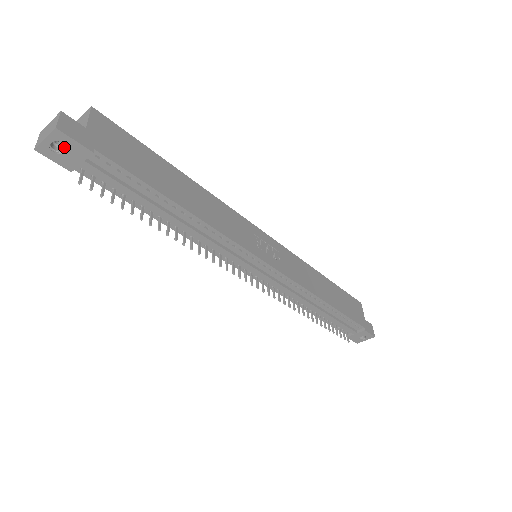
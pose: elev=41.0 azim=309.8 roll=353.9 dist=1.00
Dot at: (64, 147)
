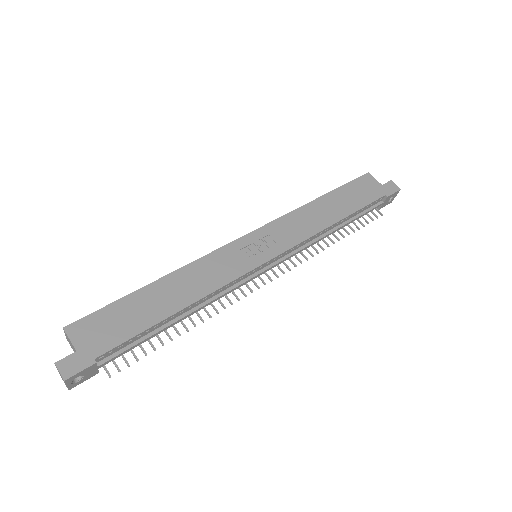
Dot at: occluded
